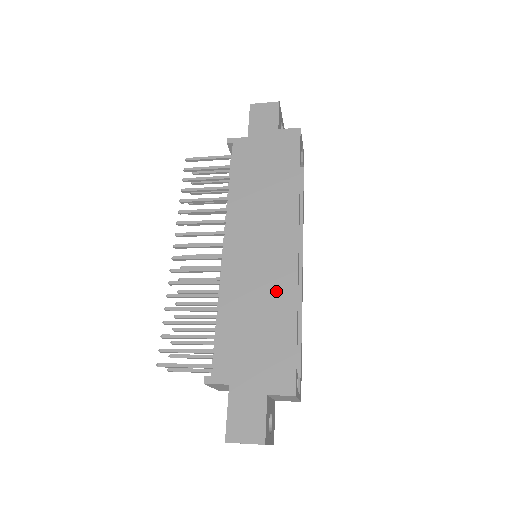
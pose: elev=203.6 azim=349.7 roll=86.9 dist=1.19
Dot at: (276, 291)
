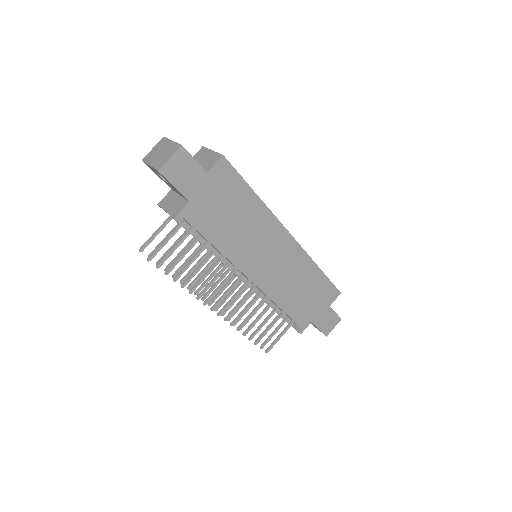
Dot at: (300, 269)
